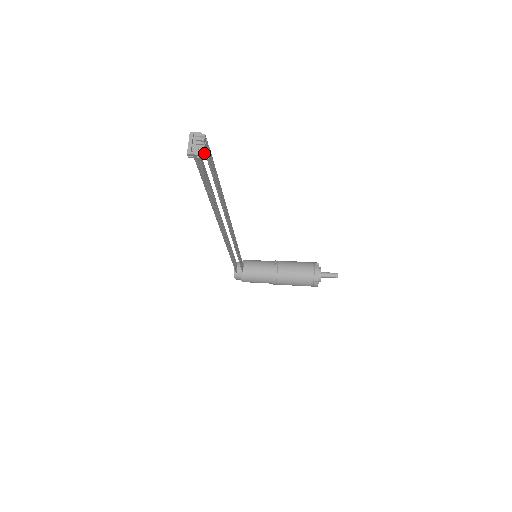
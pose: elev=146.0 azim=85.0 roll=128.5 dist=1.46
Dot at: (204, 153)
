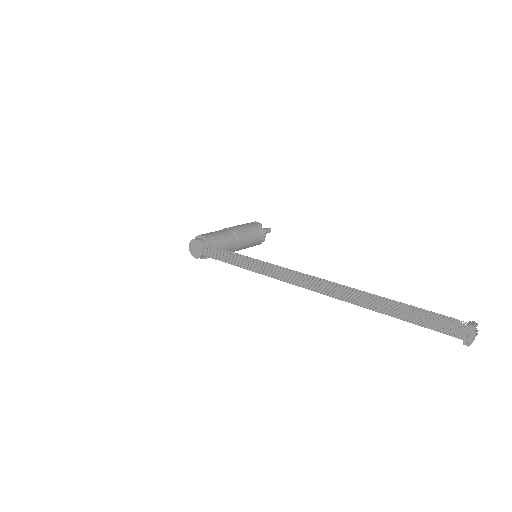
Dot at: occluded
